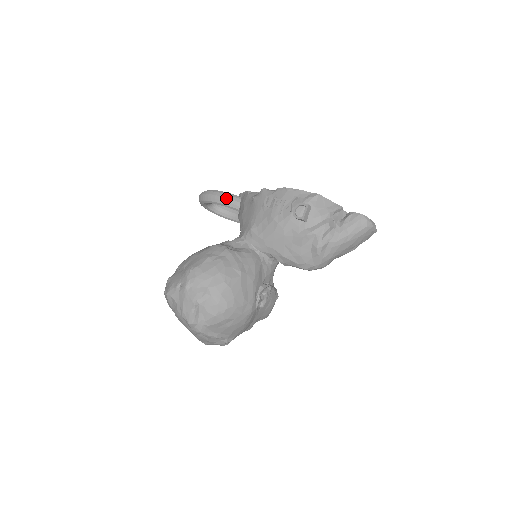
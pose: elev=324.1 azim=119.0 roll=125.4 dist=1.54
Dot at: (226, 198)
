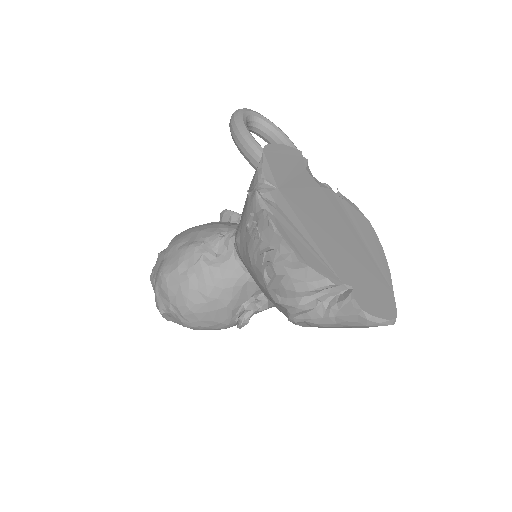
Dot at: (245, 149)
